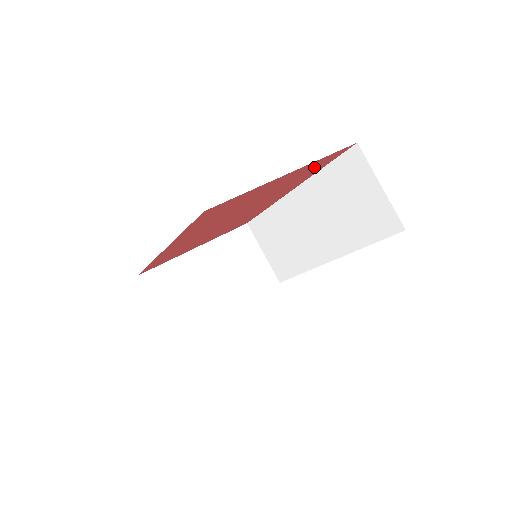
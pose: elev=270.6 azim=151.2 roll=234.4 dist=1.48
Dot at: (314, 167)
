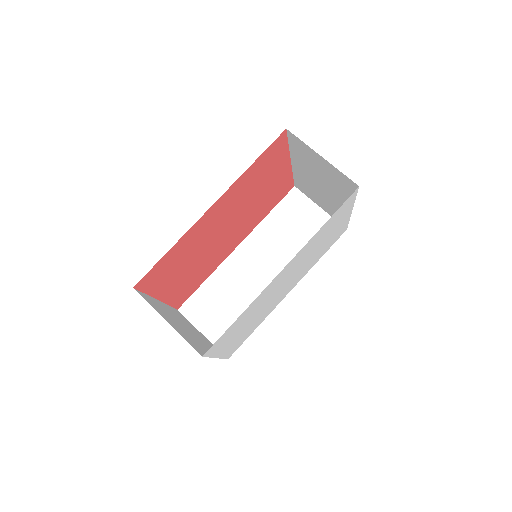
Dot at: (278, 193)
